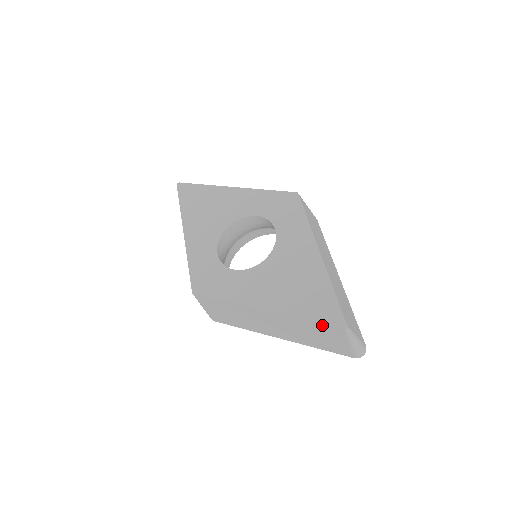
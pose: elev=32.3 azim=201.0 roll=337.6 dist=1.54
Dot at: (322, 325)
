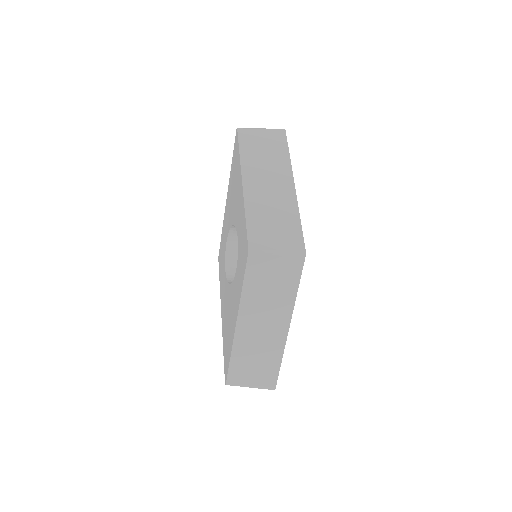
Dot at: occluded
